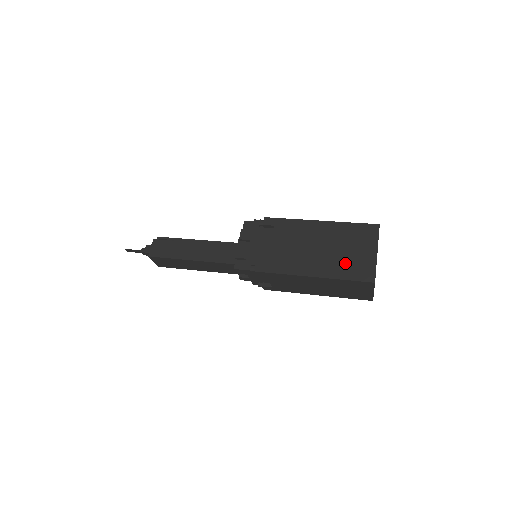
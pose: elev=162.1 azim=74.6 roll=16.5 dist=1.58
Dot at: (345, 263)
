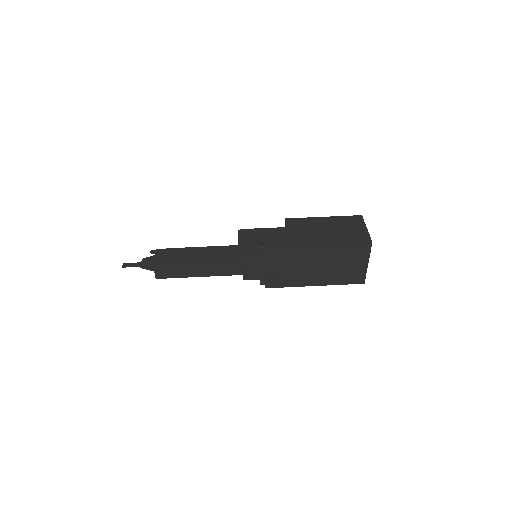
Dot at: (341, 274)
